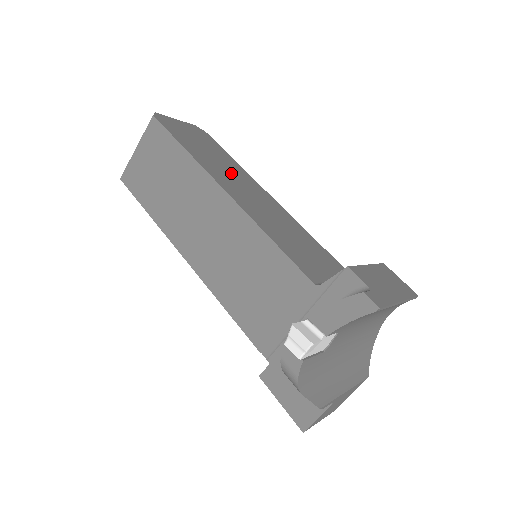
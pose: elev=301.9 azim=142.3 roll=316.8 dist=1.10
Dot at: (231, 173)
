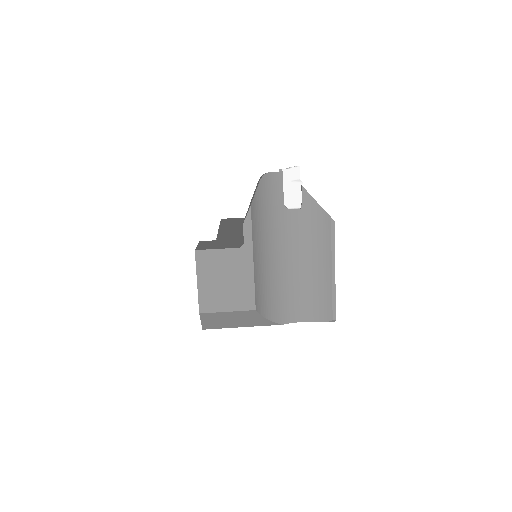
Dot at: occluded
